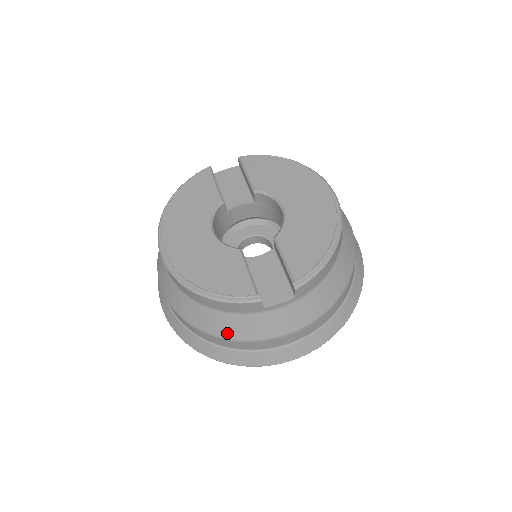
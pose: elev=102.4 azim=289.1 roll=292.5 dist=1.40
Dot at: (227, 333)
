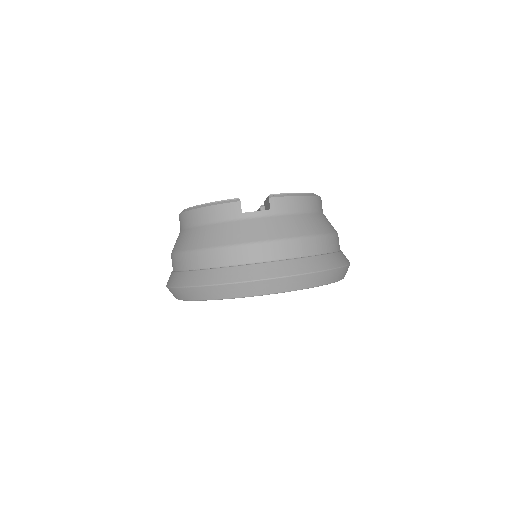
Dot at: (210, 242)
